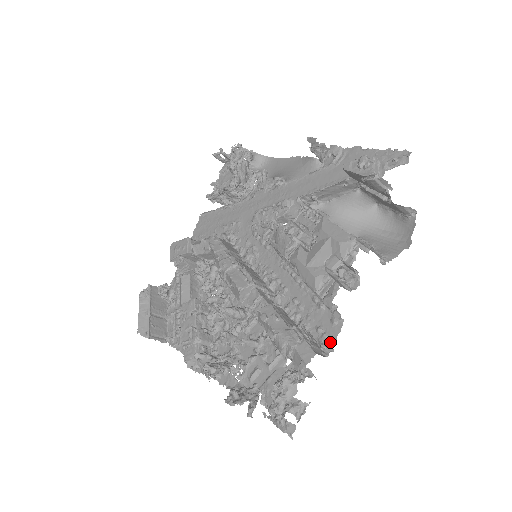
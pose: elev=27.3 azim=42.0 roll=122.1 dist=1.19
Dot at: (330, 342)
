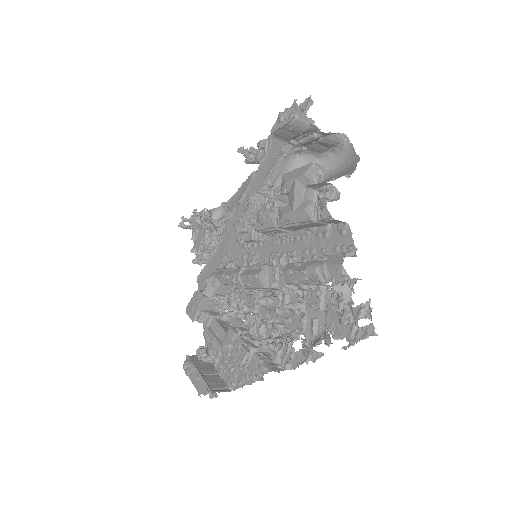
Dot at: (350, 246)
